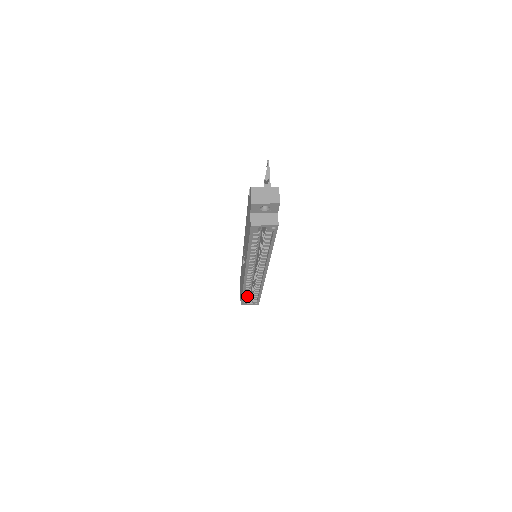
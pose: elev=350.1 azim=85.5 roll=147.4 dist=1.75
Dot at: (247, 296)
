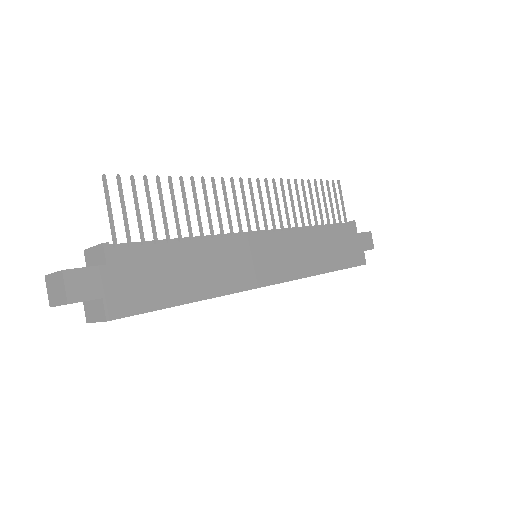
Dot at: occluded
